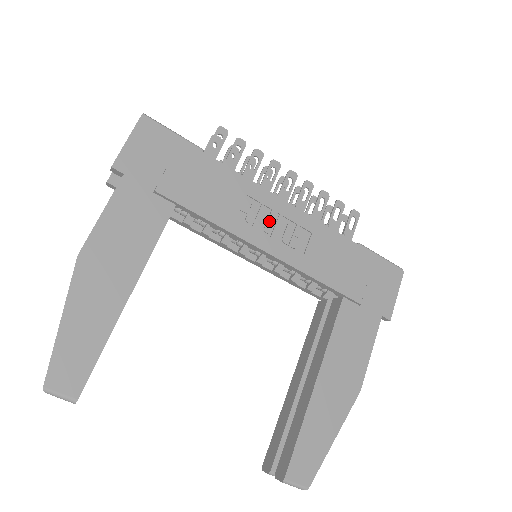
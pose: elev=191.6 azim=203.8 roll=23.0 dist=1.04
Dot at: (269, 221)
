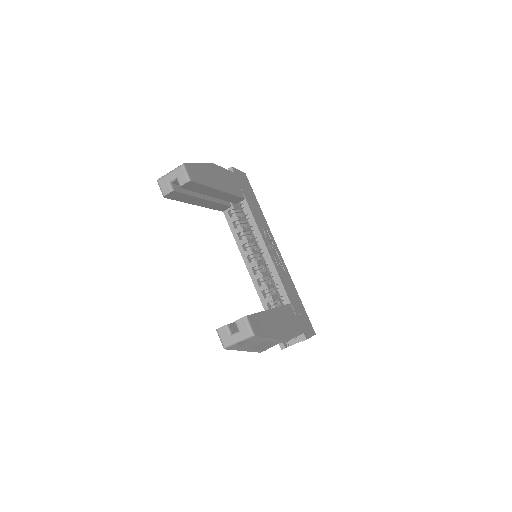
Dot at: (272, 246)
